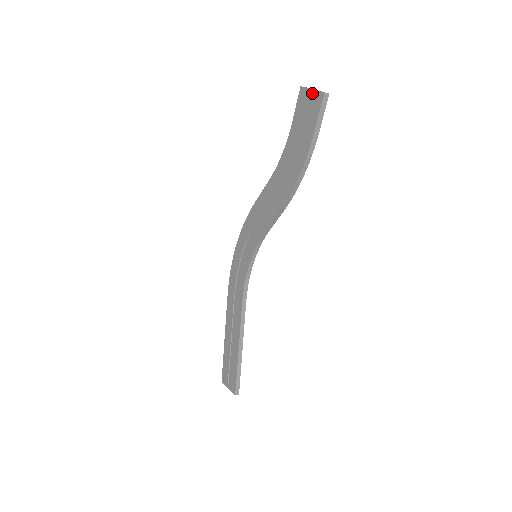
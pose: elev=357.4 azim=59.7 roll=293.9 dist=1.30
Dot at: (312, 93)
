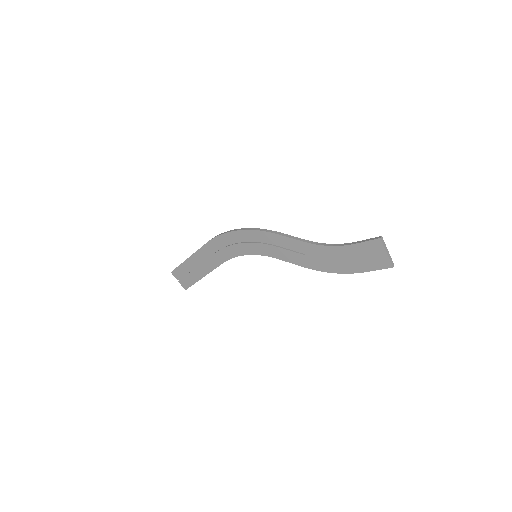
Dot at: (385, 255)
